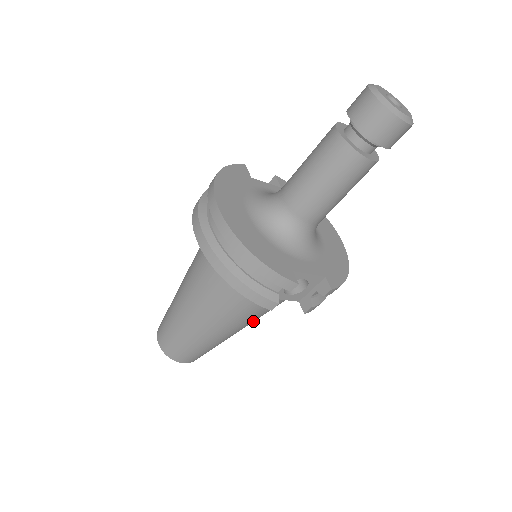
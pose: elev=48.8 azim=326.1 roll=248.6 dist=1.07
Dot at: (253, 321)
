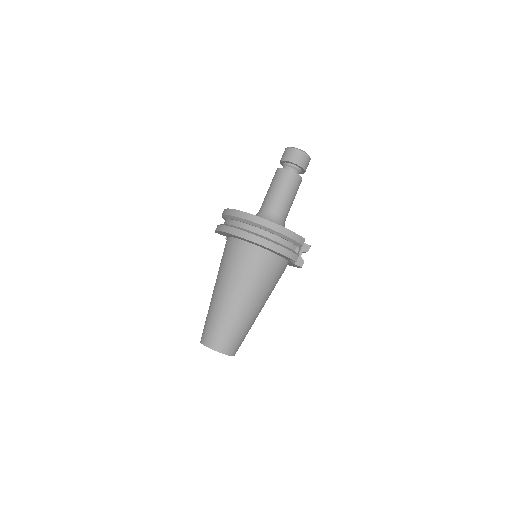
Dot at: occluded
